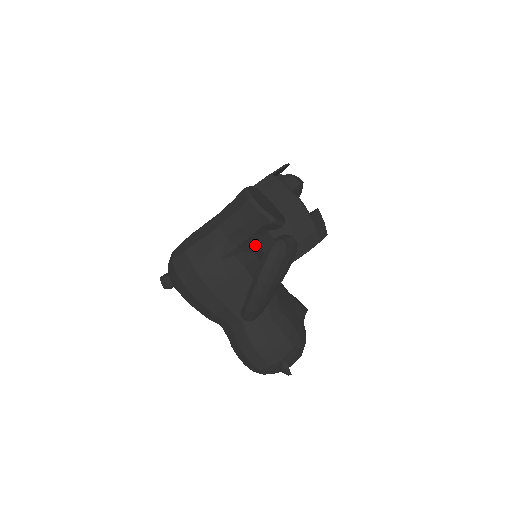
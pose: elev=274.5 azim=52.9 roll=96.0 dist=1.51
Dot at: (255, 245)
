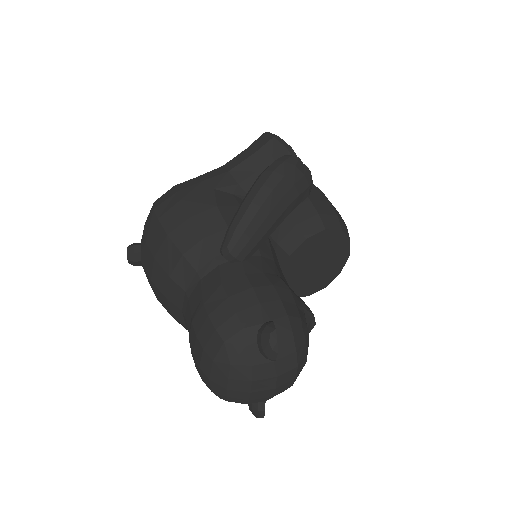
Dot at: occluded
